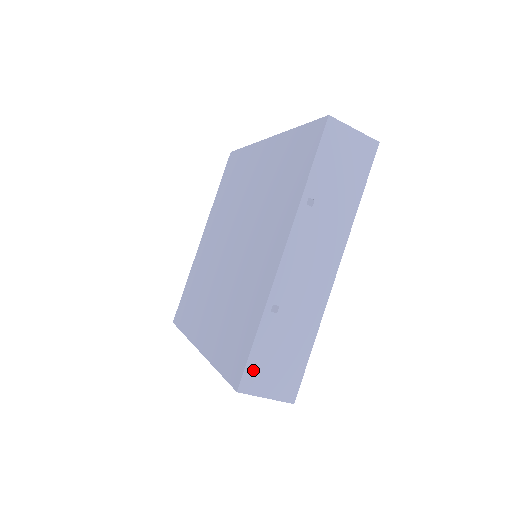
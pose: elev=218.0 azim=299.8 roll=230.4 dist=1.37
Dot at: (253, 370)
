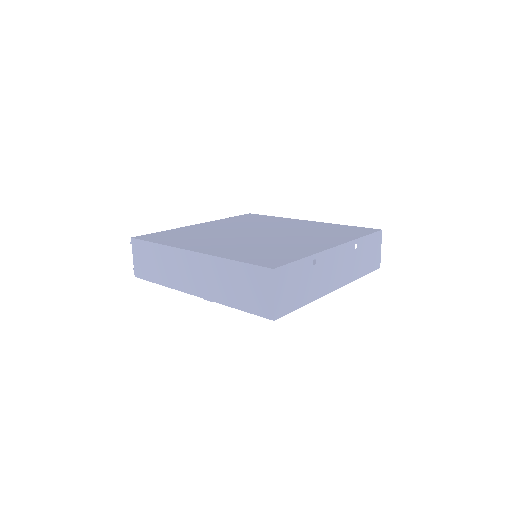
Dot at: (286, 272)
